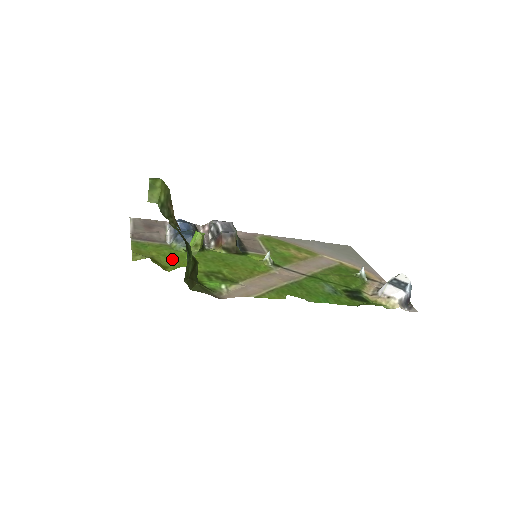
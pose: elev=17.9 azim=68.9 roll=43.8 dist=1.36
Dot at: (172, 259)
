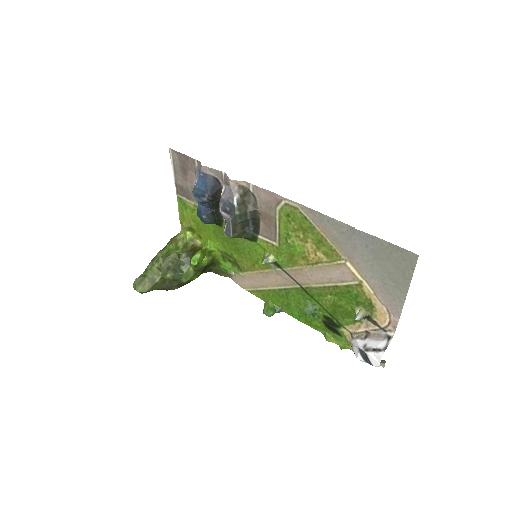
Dot at: (203, 229)
